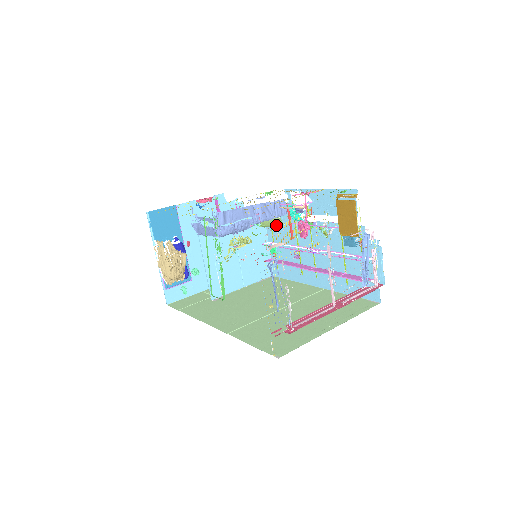
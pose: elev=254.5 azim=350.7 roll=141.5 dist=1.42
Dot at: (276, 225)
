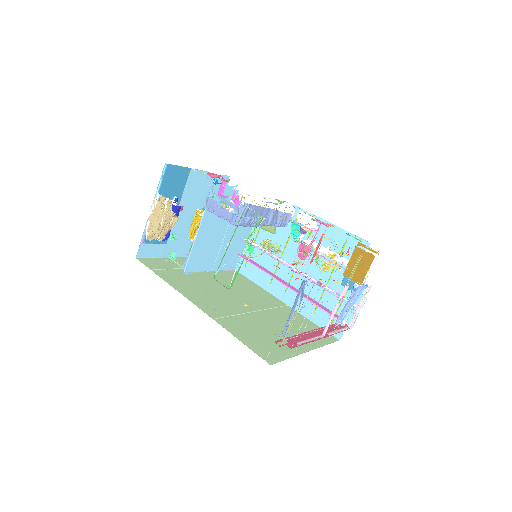
Dot at: (269, 231)
